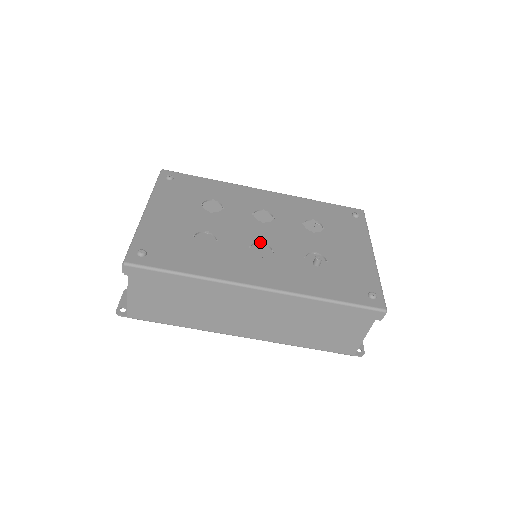
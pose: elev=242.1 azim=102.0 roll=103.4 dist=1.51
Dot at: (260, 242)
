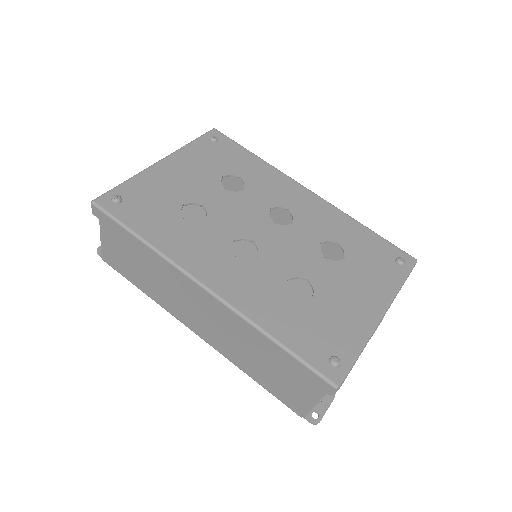
Dot at: (252, 241)
